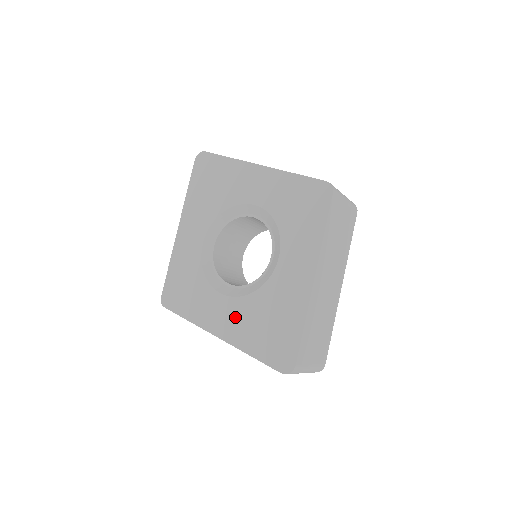
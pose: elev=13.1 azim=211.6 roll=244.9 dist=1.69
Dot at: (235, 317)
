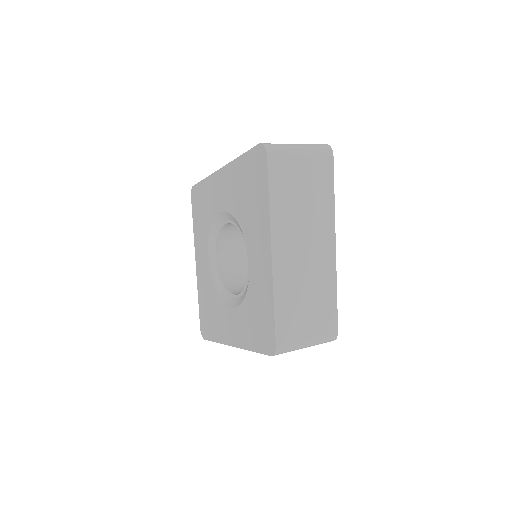
Dot at: (204, 276)
